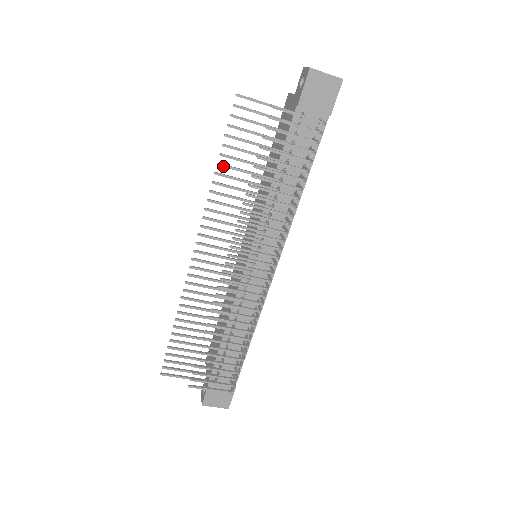
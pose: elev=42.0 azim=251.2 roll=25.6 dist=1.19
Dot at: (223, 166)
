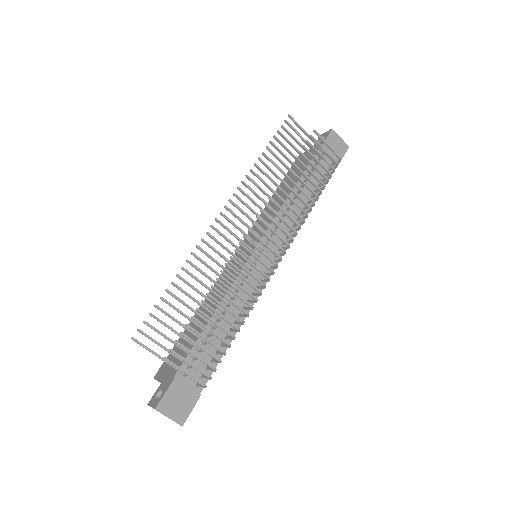
Dot at: (266, 156)
